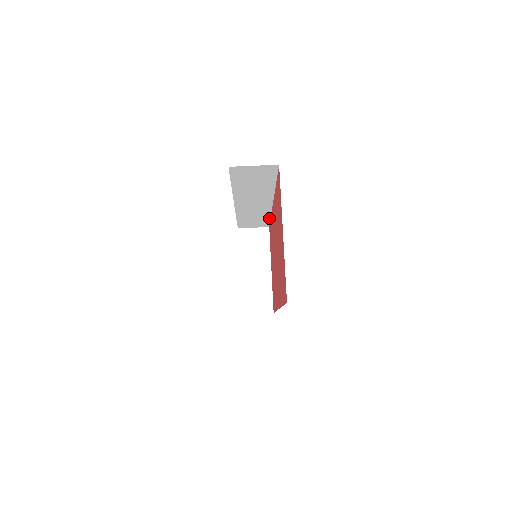
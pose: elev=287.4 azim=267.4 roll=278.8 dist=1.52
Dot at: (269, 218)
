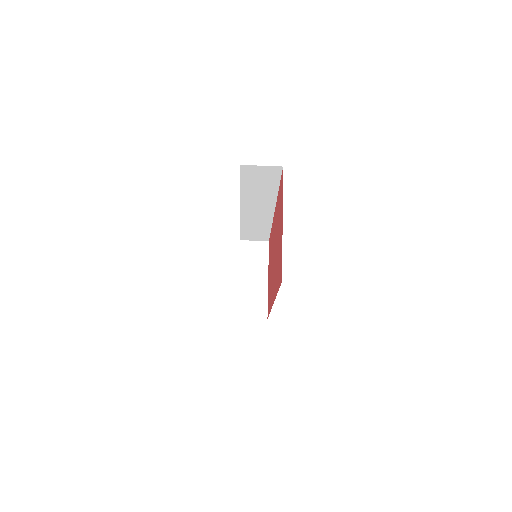
Dot at: (270, 230)
